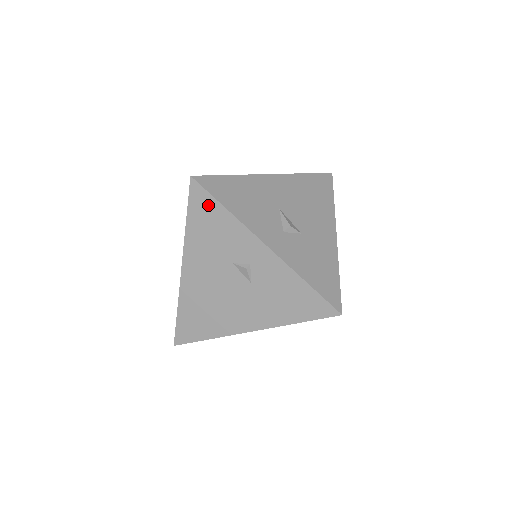
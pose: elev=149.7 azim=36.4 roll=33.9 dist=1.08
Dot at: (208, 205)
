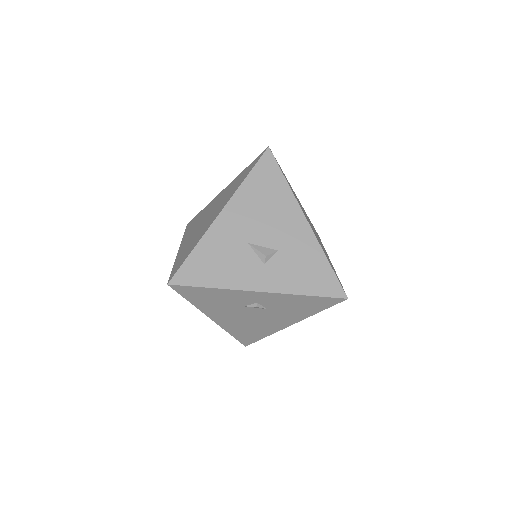
Dot at: (196, 291)
